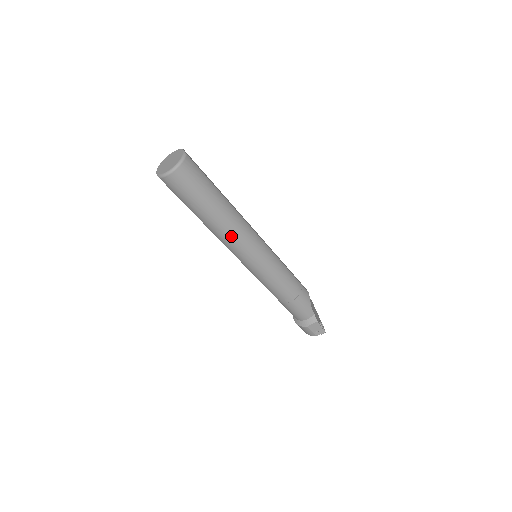
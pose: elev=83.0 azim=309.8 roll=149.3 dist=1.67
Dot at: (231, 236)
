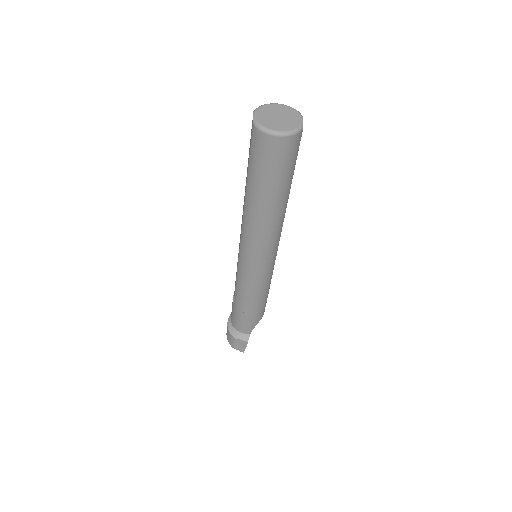
Dot at: (258, 231)
